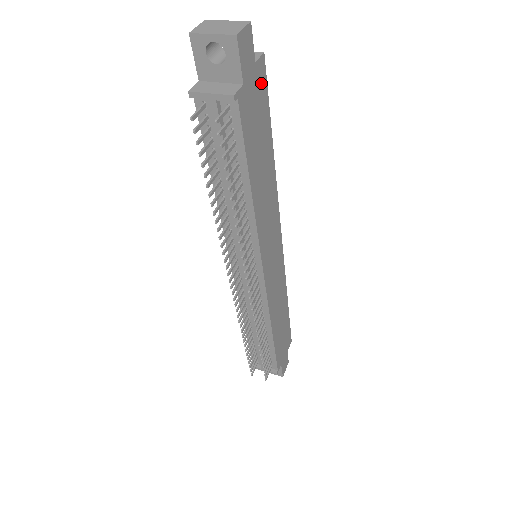
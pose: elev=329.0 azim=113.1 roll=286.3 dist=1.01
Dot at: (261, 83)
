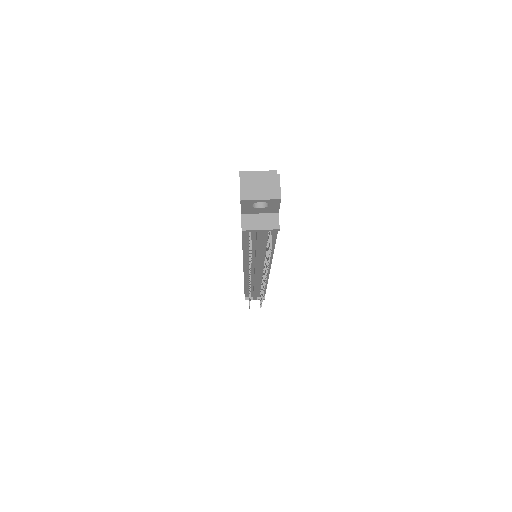
Dot at: occluded
